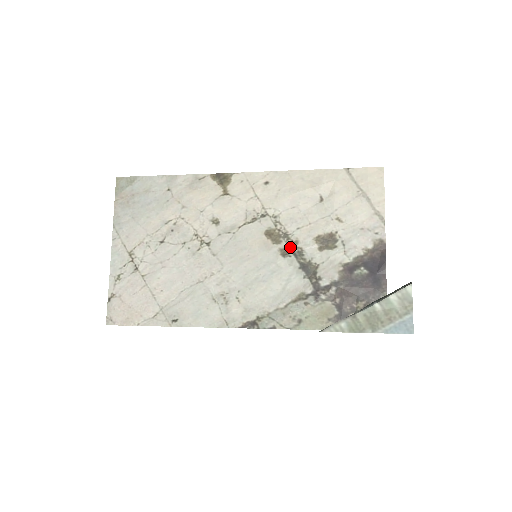
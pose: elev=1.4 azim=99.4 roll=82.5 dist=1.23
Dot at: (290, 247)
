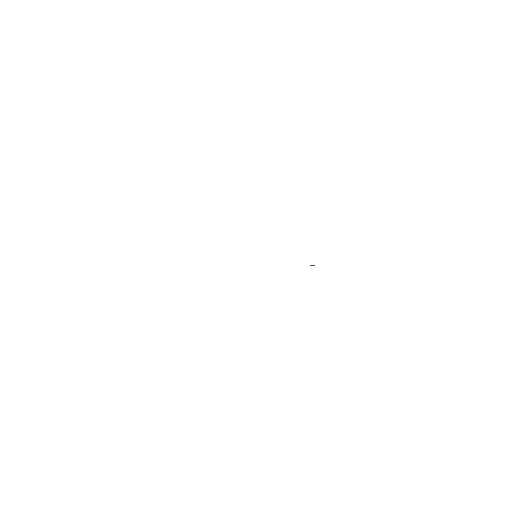
Dot at: occluded
